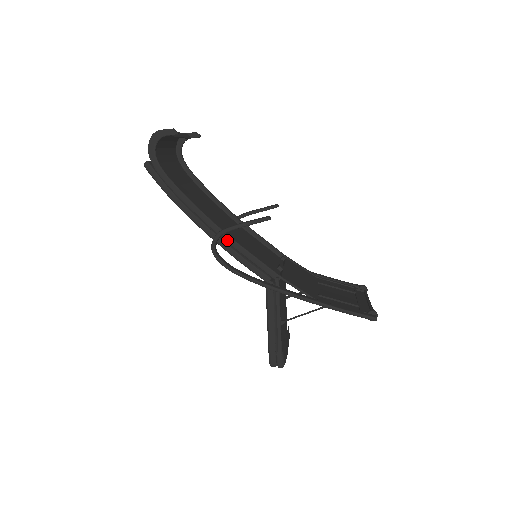
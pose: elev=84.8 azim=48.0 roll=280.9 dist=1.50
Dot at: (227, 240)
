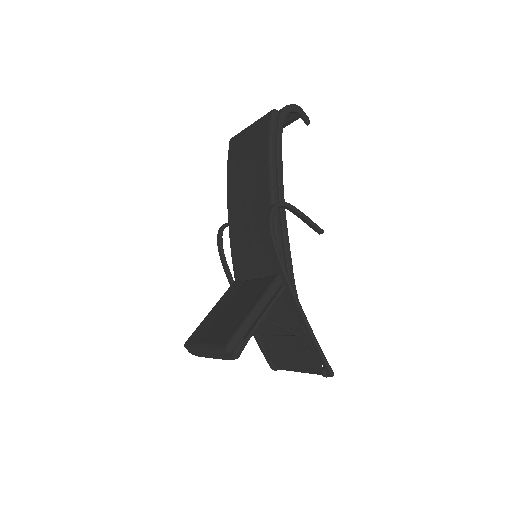
Dot at: (283, 215)
